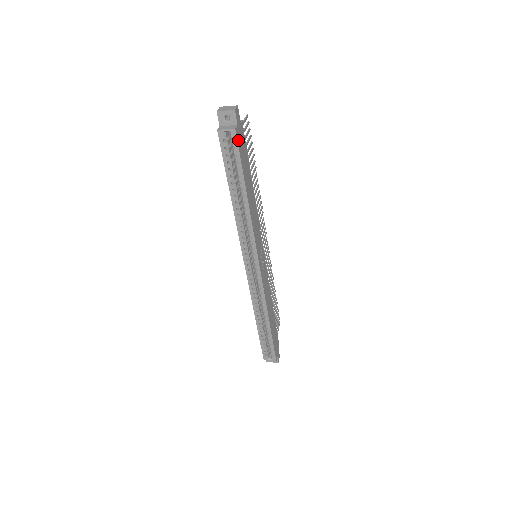
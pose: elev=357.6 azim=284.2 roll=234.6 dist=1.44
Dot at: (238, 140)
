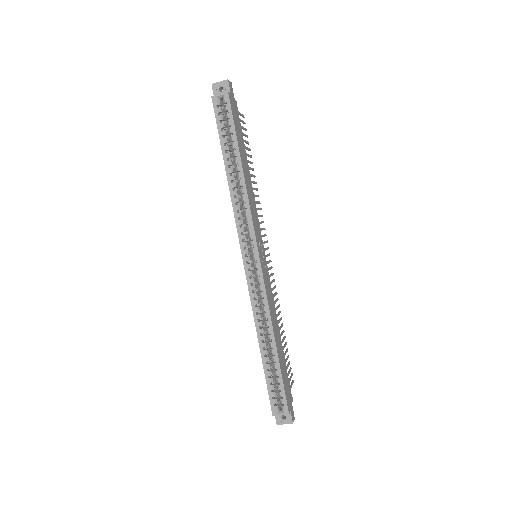
Dot at: (231, 105)
